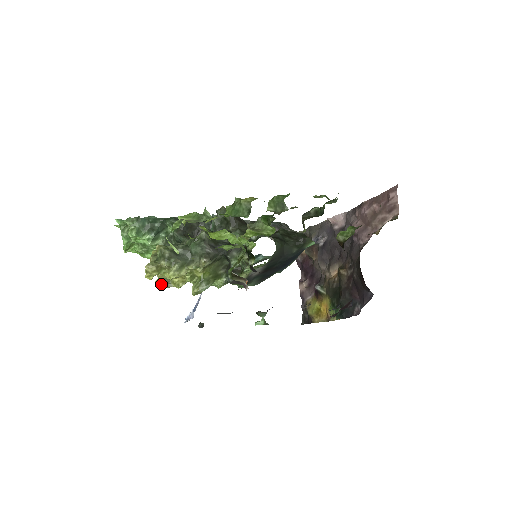
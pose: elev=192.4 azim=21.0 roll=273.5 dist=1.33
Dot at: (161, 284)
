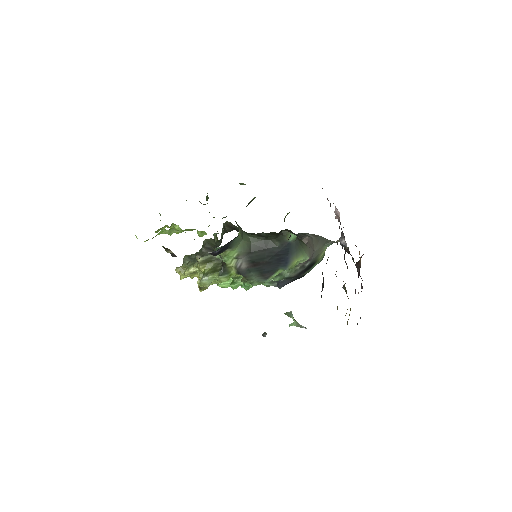
Dot at: (200, 287)
